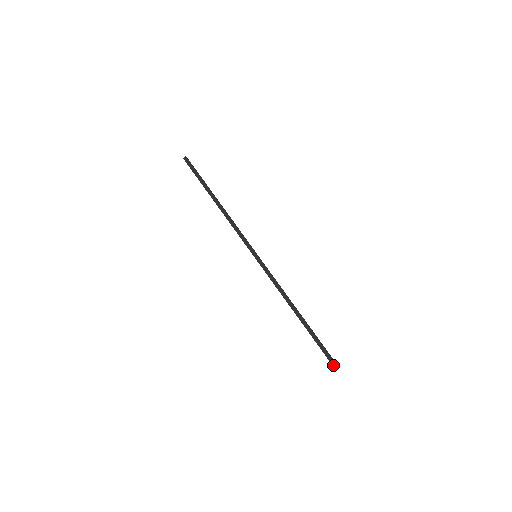
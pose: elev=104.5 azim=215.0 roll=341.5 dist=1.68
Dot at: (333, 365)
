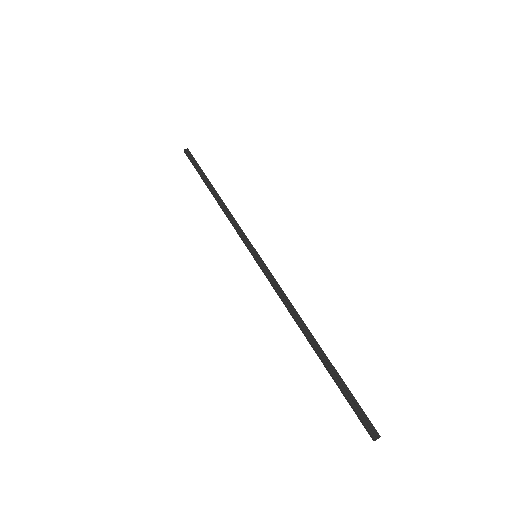
Dot at: (371, 432)
